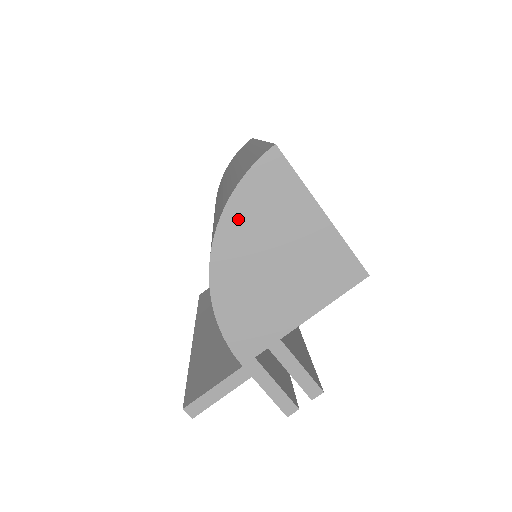
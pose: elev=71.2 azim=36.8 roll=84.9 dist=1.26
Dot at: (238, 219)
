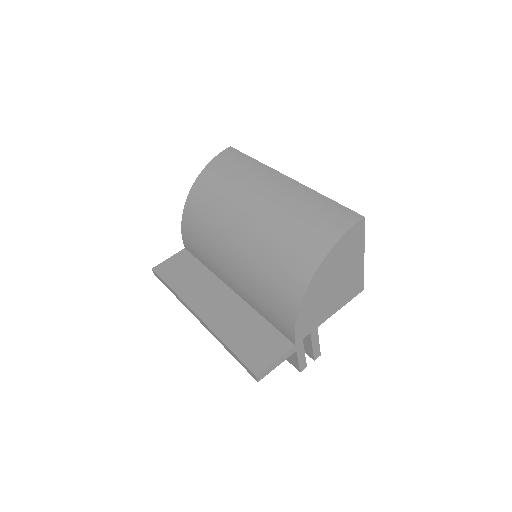
Dot at: (332, 258)
